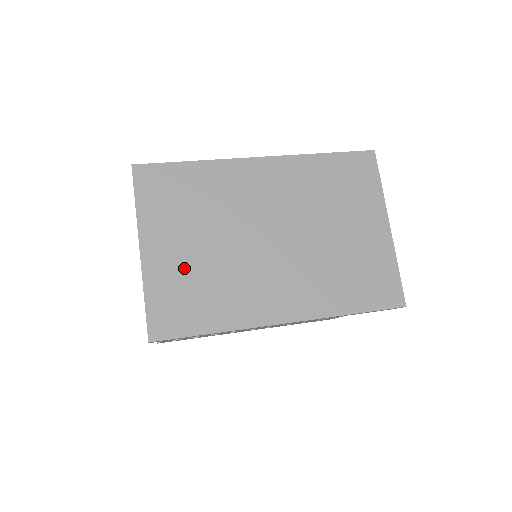
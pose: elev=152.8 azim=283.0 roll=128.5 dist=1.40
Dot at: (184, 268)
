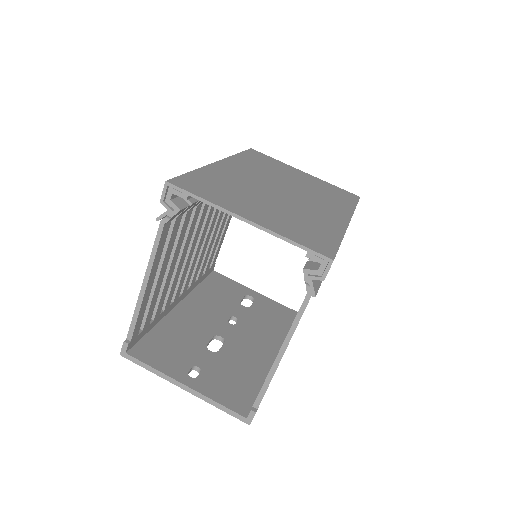
Dot at: (279, 218)
